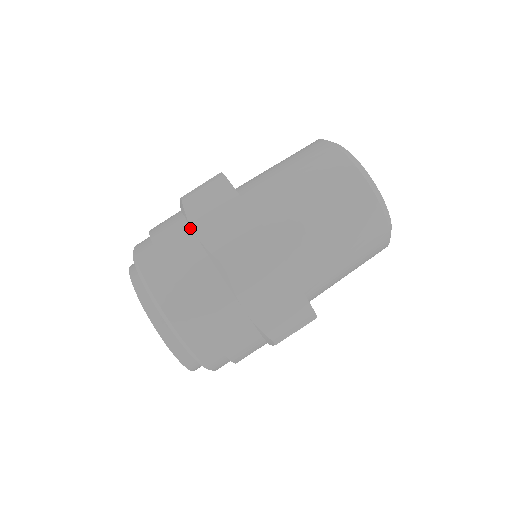
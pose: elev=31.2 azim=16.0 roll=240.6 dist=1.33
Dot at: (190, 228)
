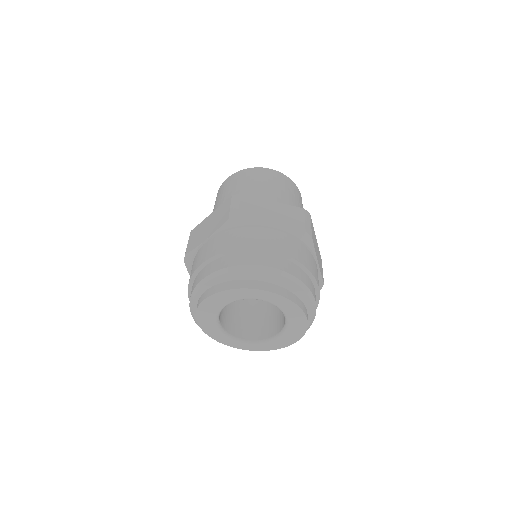
Dot at: (264, 228)
